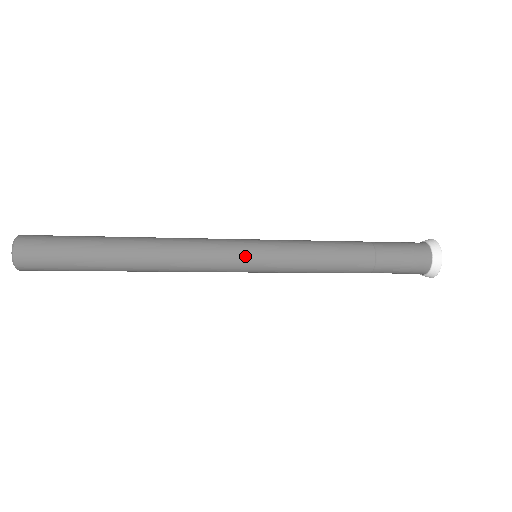
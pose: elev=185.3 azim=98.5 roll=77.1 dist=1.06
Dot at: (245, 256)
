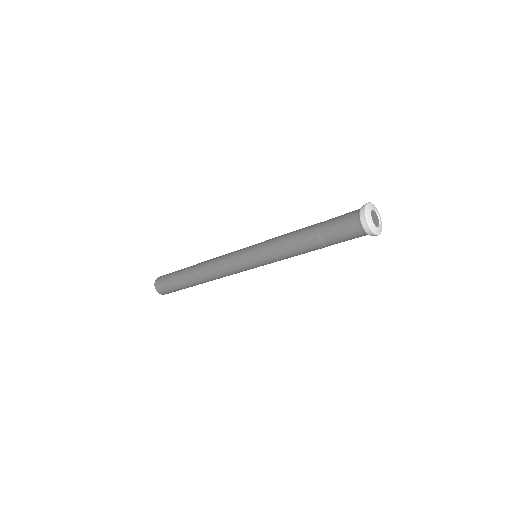
Dot at: (242, 252)
